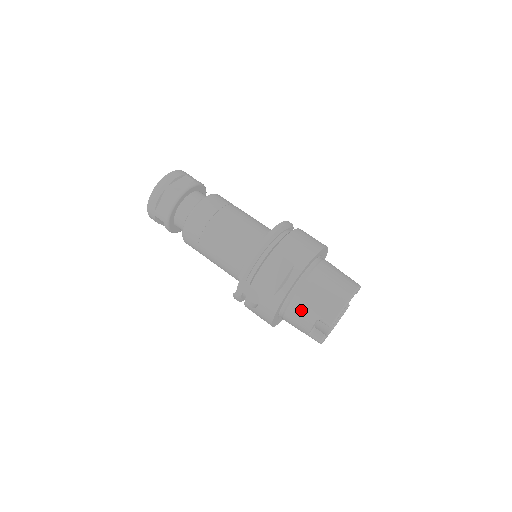
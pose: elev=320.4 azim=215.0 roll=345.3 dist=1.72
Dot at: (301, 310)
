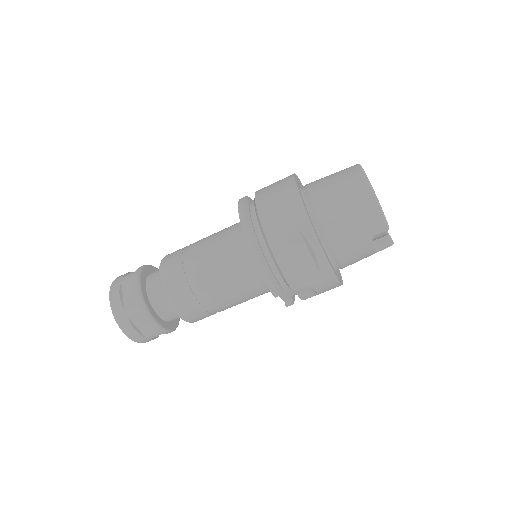
Dot at: (351, 250)
